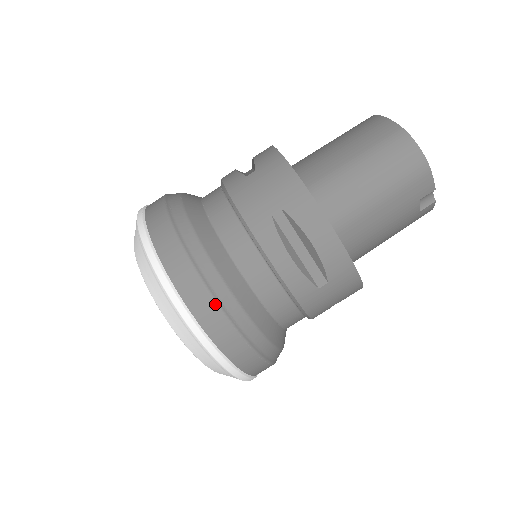
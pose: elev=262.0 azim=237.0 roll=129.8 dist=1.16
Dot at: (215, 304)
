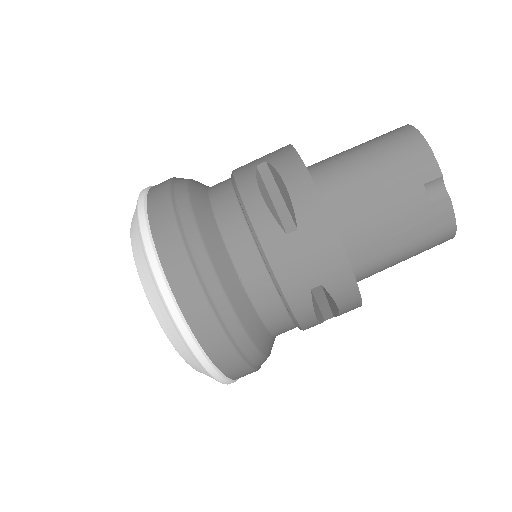
Dot at: (172, 214)
